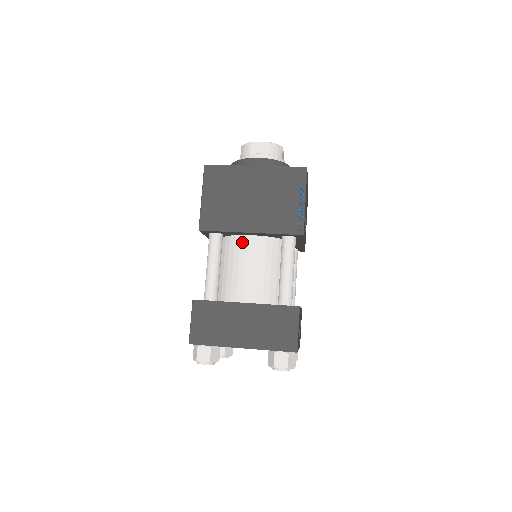
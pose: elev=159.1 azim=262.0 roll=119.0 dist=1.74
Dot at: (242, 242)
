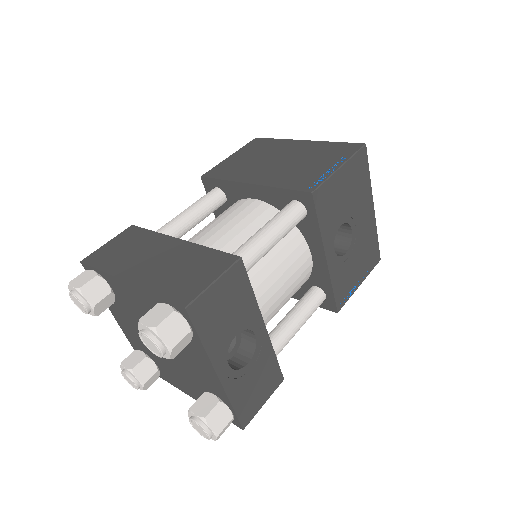
Dot at: (239, 204)
